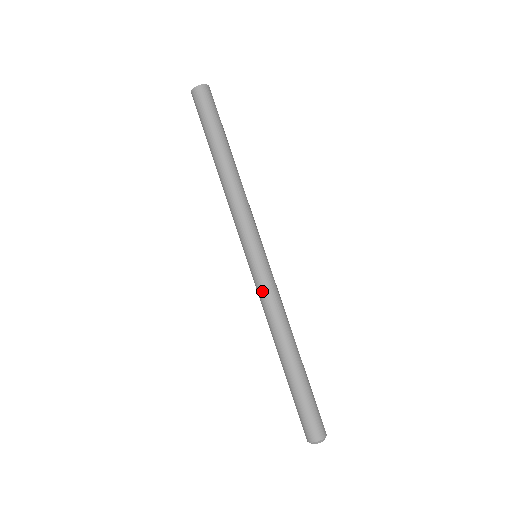
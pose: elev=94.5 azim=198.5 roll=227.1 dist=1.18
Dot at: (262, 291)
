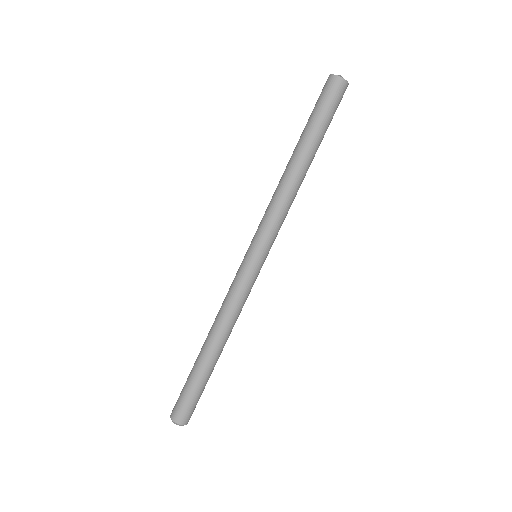
Dot at: (236, 288)
